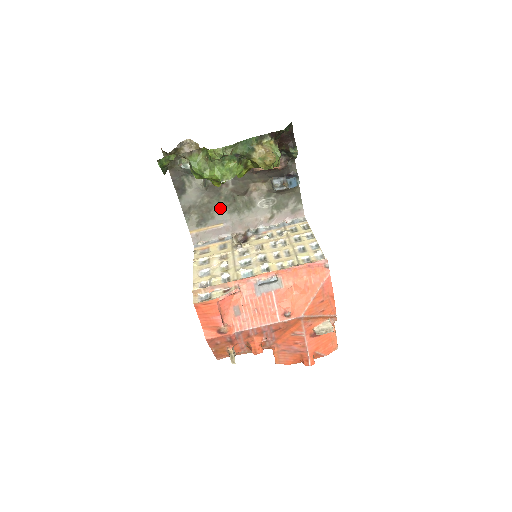
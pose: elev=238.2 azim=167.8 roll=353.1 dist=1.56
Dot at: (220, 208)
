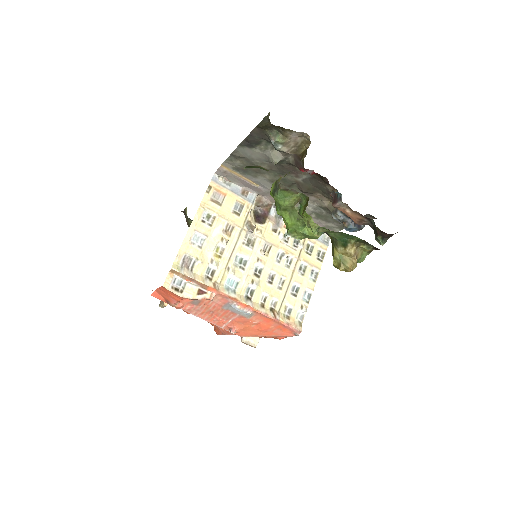
Dot at: (270, 179)
